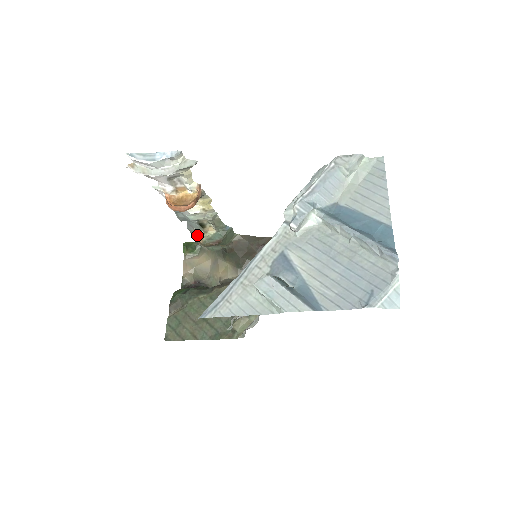
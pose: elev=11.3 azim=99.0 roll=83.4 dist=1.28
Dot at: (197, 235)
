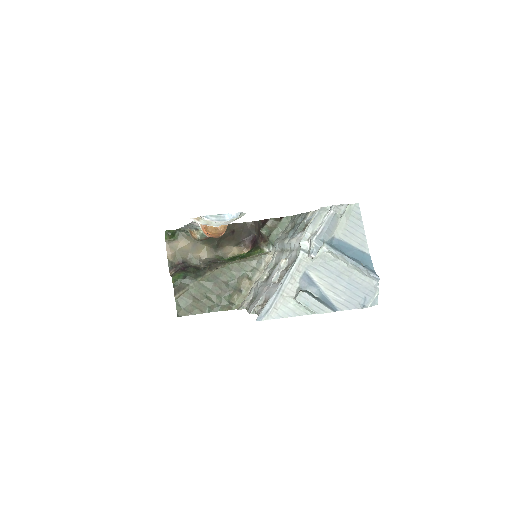
Dot at: (192, 233)
